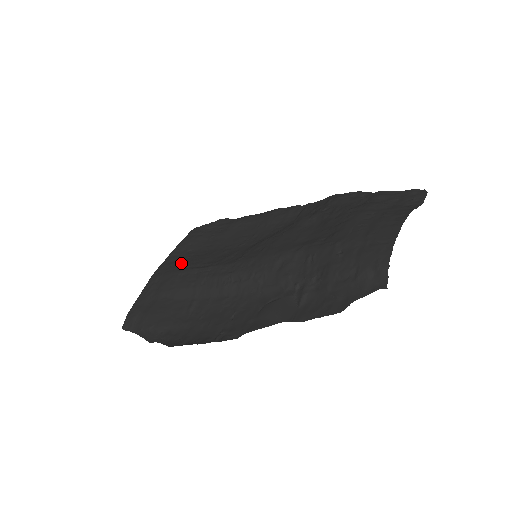
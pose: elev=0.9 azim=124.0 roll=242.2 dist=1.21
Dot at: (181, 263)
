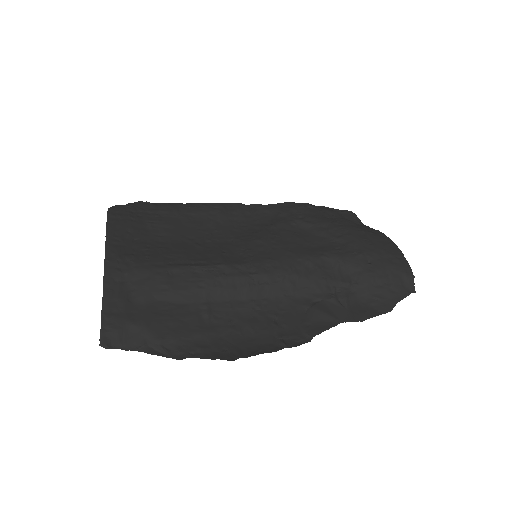
Dot at: (148, 256)
